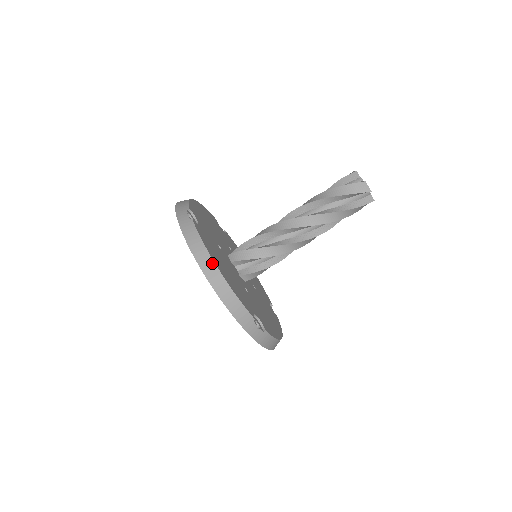
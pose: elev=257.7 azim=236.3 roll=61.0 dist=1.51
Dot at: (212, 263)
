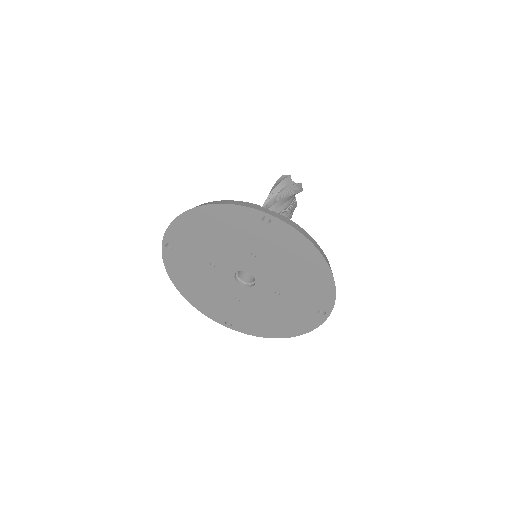
Dot at: occluded
